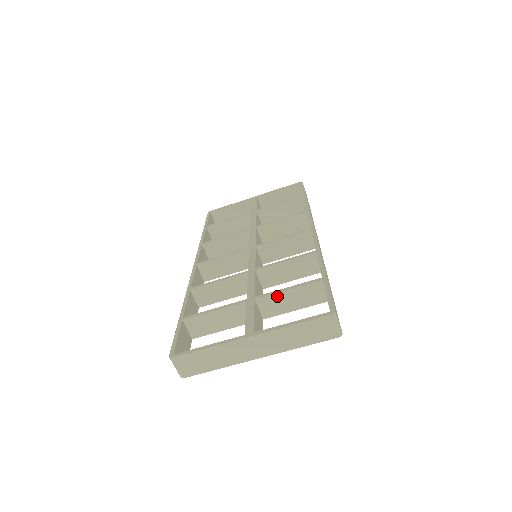
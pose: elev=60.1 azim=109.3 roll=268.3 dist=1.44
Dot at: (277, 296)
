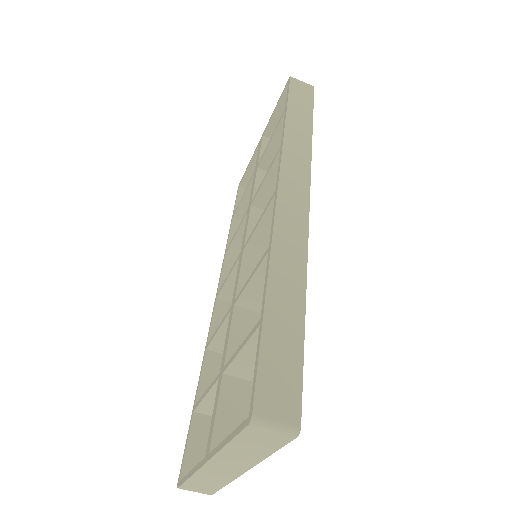
Dot at: (238, 361)
